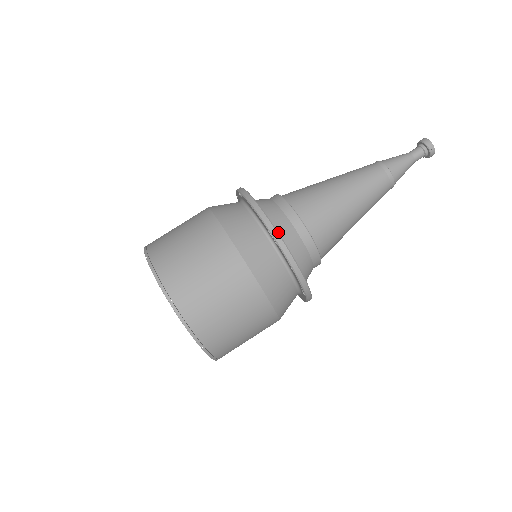
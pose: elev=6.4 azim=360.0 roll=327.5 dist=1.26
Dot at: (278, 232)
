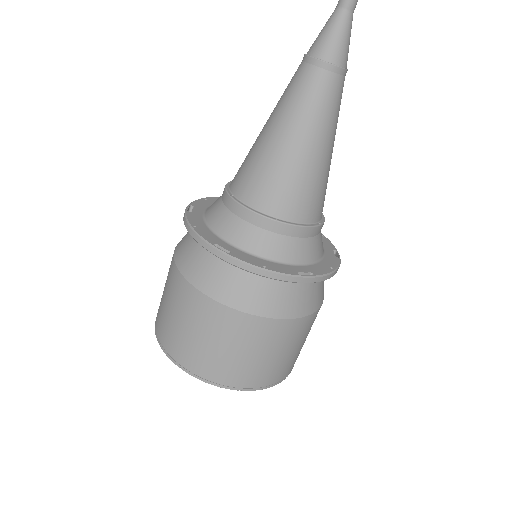
Dot at: (229, 240)
